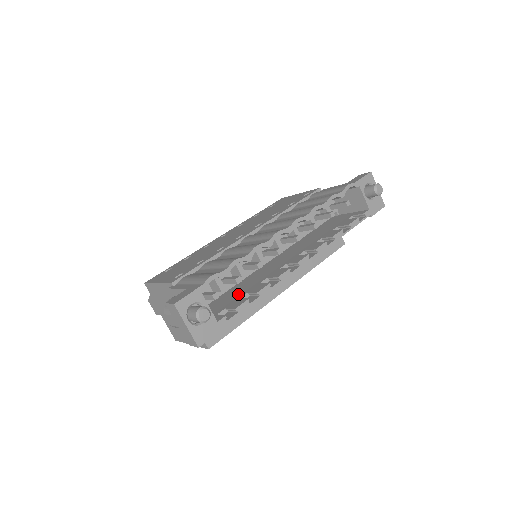
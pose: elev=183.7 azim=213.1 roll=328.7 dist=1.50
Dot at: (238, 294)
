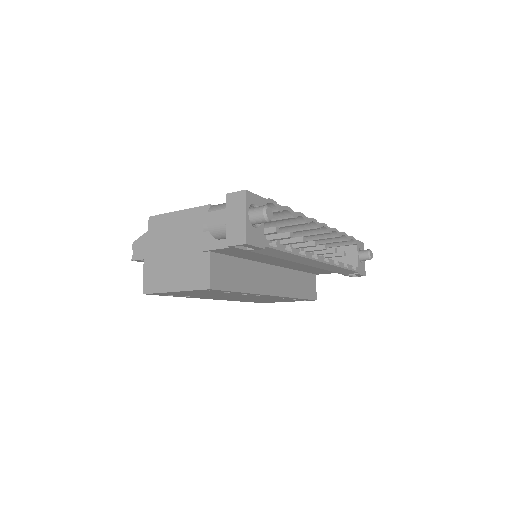
Dot at: occluded
